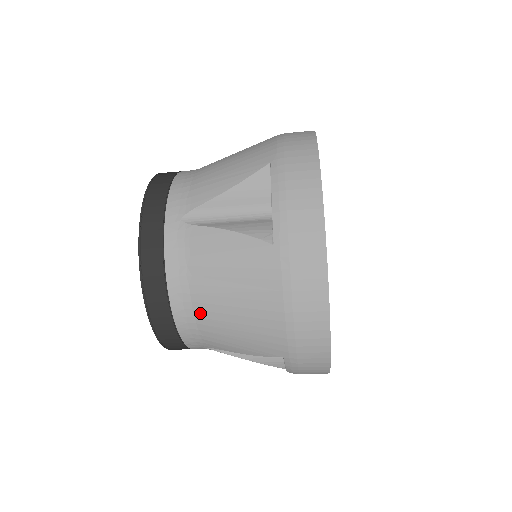
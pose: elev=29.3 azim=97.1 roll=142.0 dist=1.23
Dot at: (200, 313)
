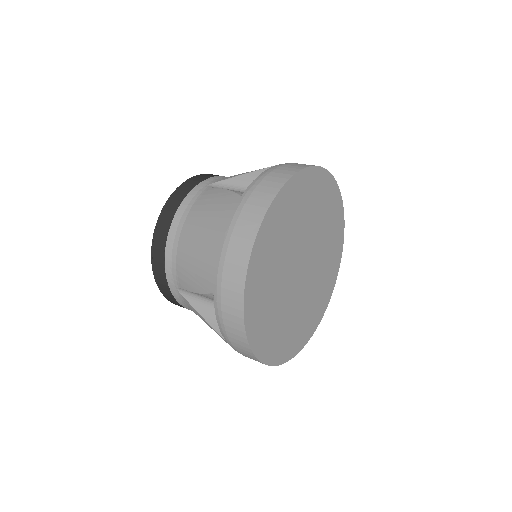
Dot at: occluded
